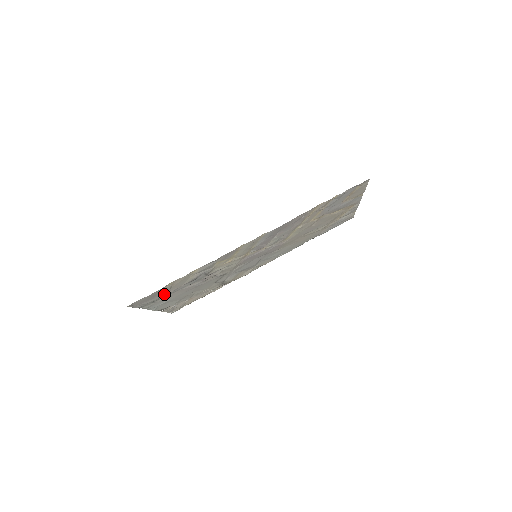
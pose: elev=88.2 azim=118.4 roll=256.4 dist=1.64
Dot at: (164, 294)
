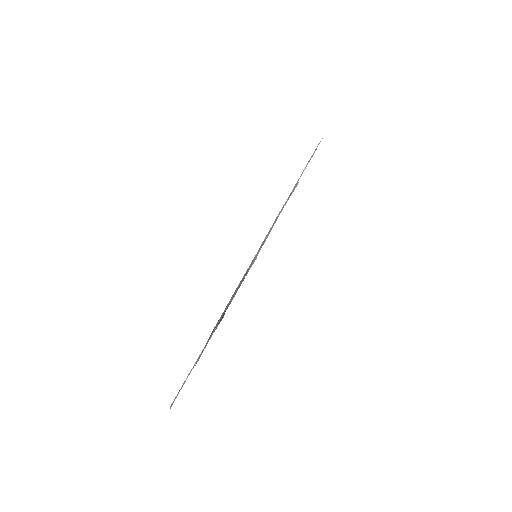
Dot at: occluded
